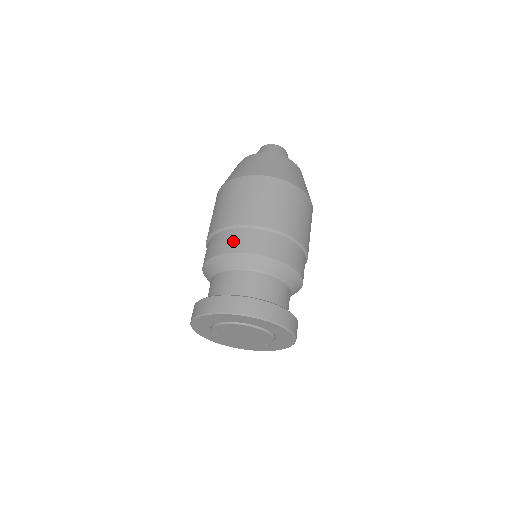
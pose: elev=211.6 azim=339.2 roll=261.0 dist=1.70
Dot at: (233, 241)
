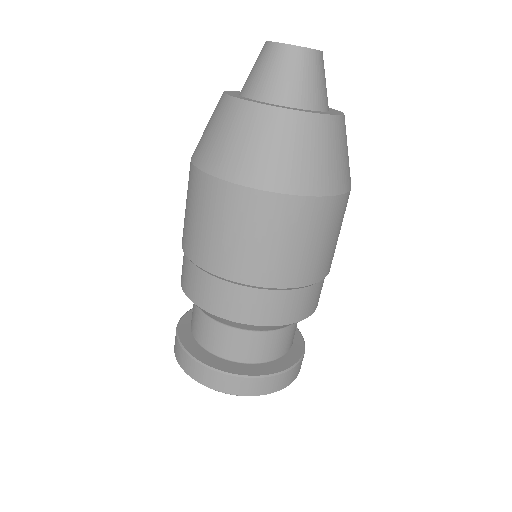
Dot at: occluded
